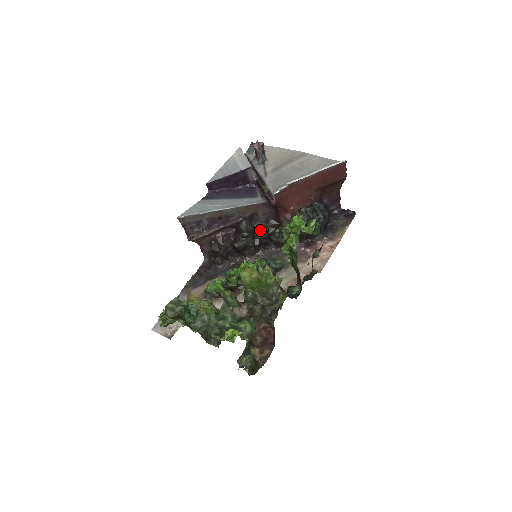
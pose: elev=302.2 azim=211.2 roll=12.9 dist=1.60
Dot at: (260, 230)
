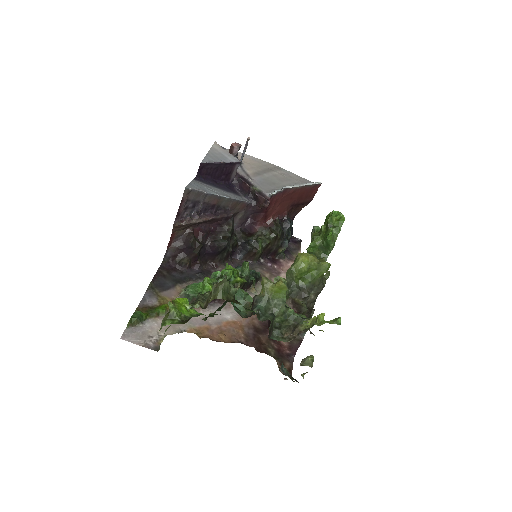
Dot at: (234, 235)
